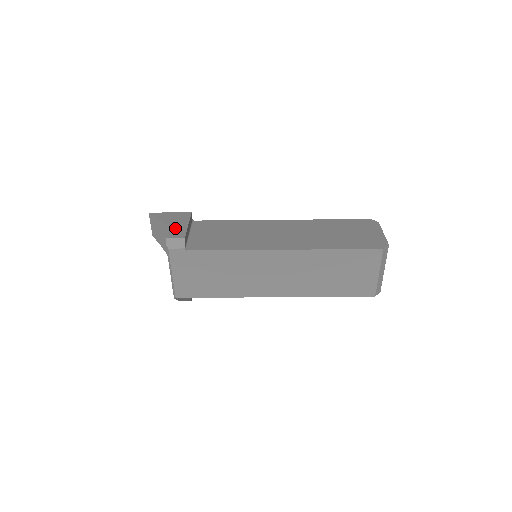
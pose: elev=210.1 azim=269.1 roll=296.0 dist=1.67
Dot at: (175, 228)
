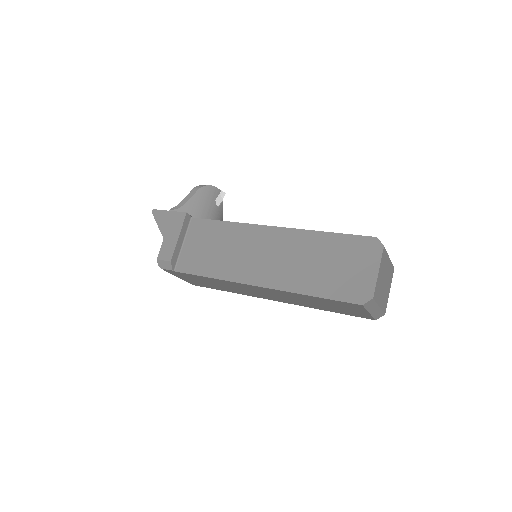
Dot at: (167, 242)
